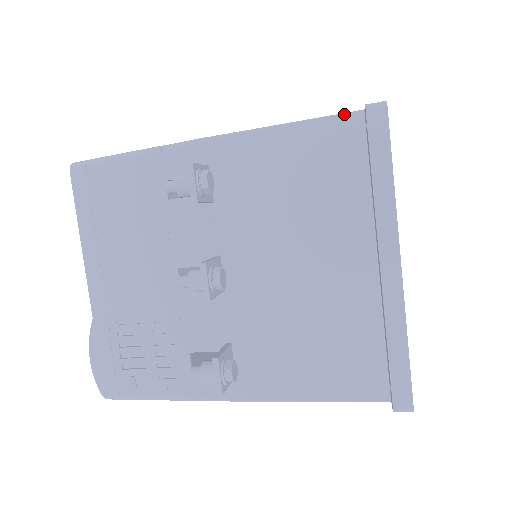
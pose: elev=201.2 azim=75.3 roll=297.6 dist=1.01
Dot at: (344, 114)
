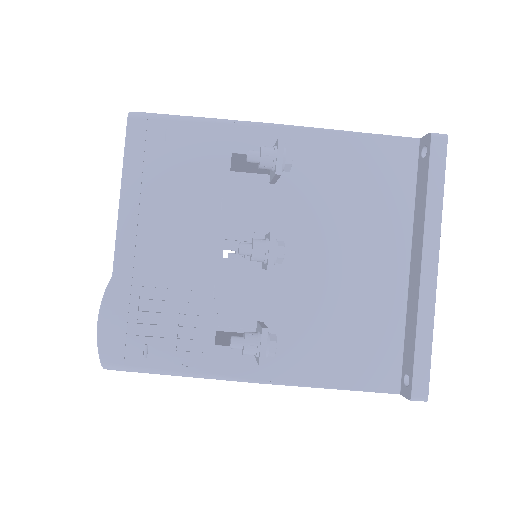
Dot at: (404, 137)
